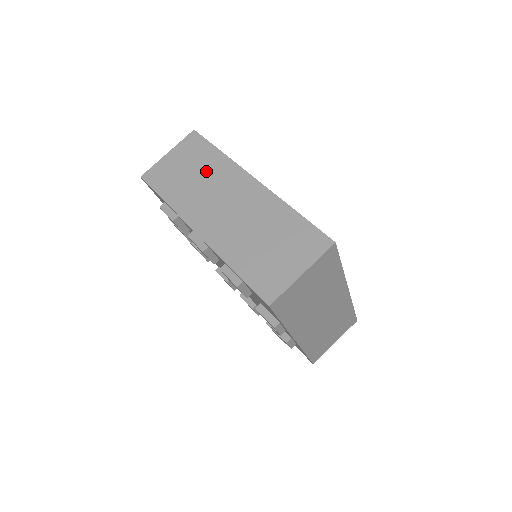
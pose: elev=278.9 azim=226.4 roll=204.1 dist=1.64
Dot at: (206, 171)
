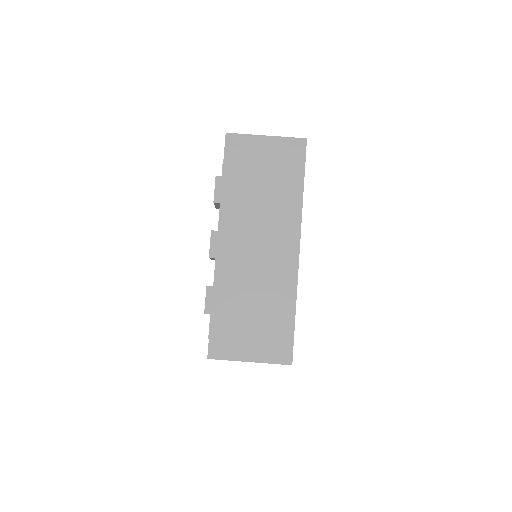
Dot at: (275, 195)
